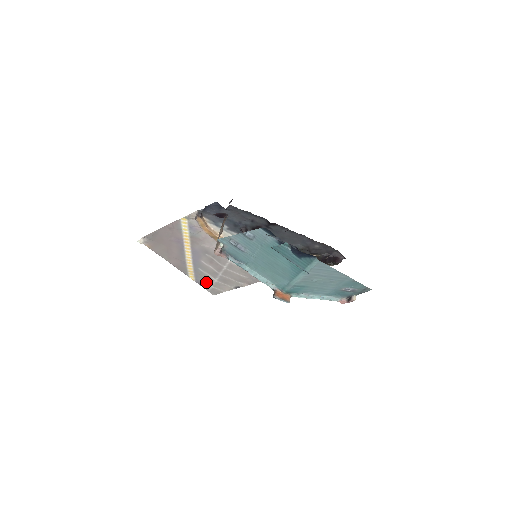
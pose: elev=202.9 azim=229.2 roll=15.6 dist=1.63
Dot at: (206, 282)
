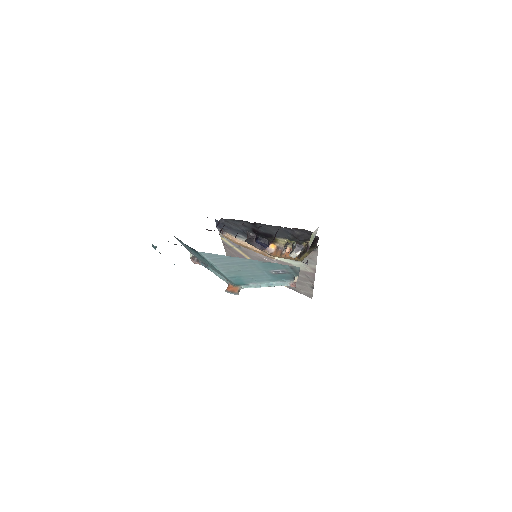
Dot at: (294, 287)
